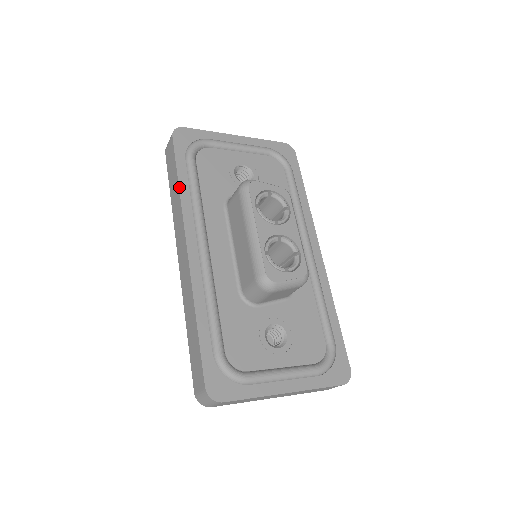
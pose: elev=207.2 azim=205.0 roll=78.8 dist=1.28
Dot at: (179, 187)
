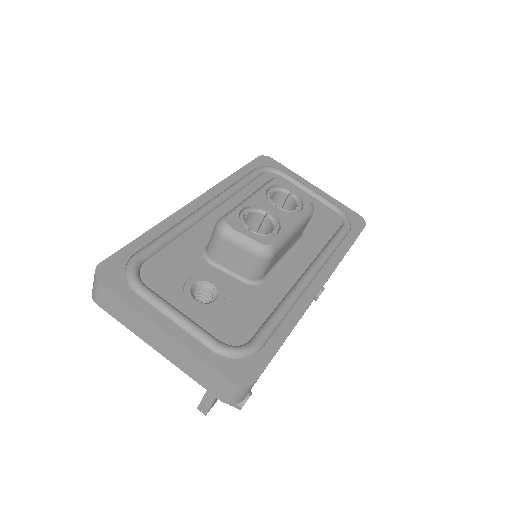
Dot at: (231, 175)
